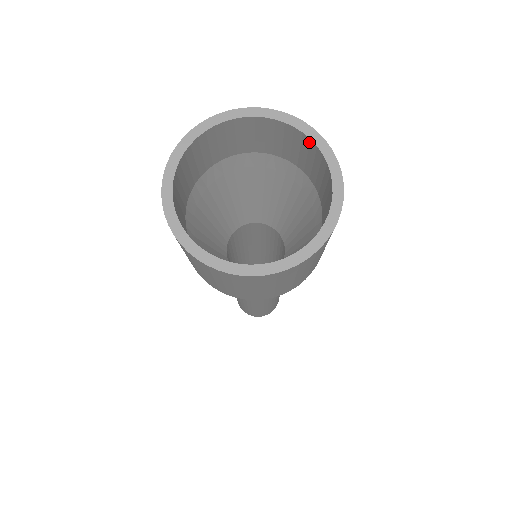
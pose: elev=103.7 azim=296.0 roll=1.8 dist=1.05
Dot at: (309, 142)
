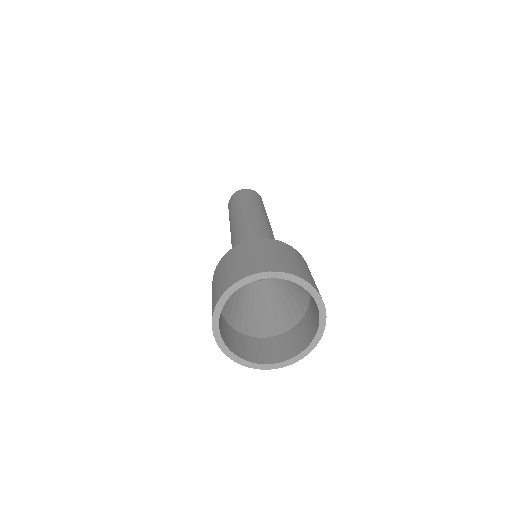
Dot at: (318, 319)
